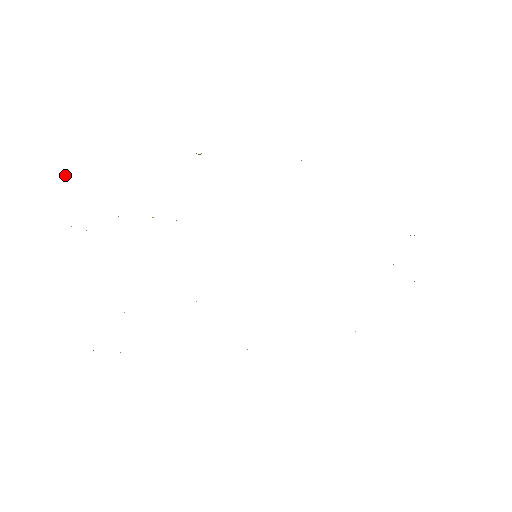
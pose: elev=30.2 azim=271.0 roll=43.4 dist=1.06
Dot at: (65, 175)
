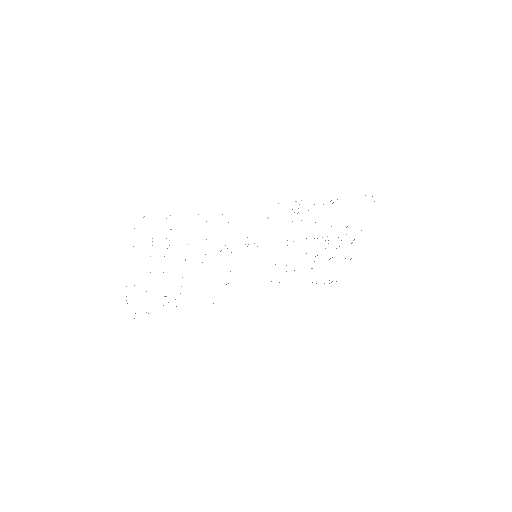
Dot at: occluded
